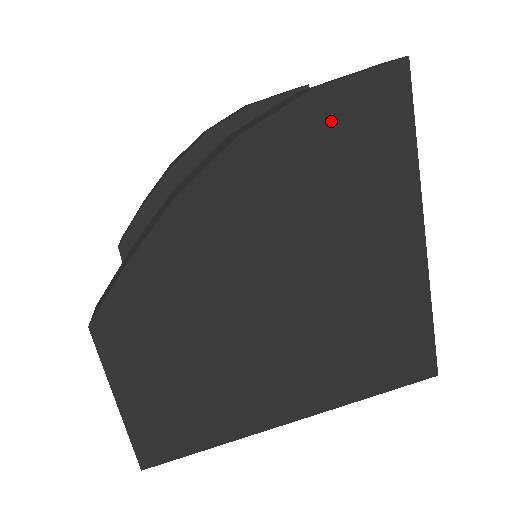
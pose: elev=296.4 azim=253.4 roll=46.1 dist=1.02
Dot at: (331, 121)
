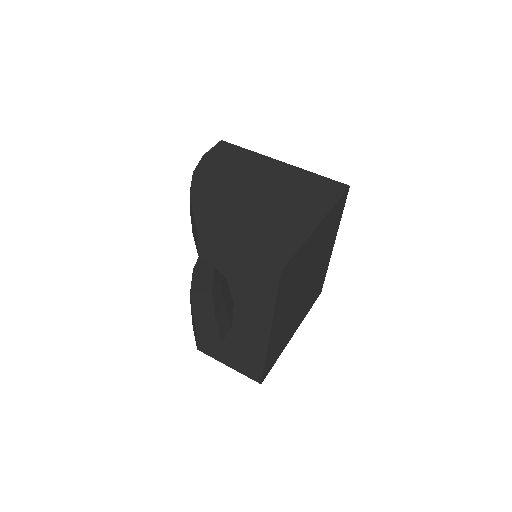
Dot at: (217, 158)
